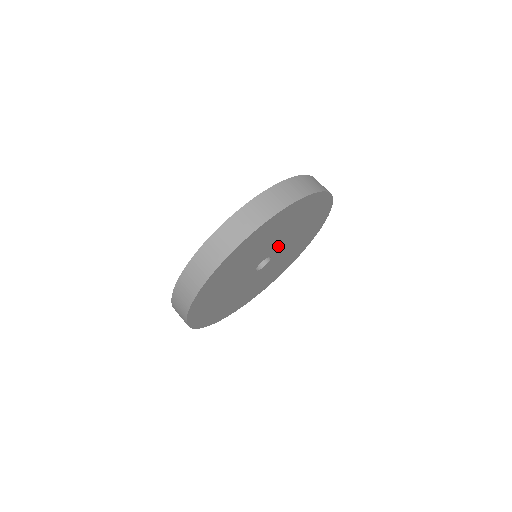
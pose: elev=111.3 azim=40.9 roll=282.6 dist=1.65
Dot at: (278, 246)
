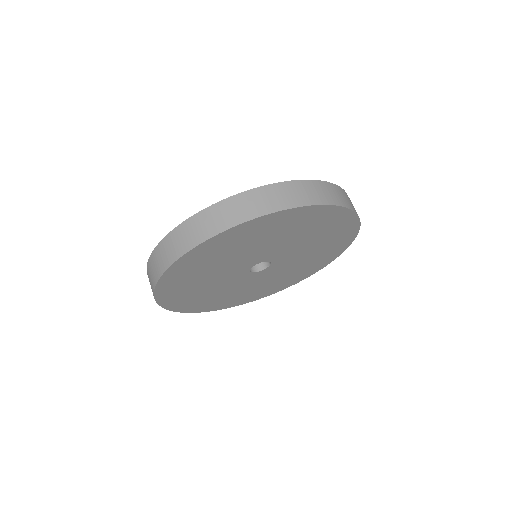
Dot at: (285, 259)
